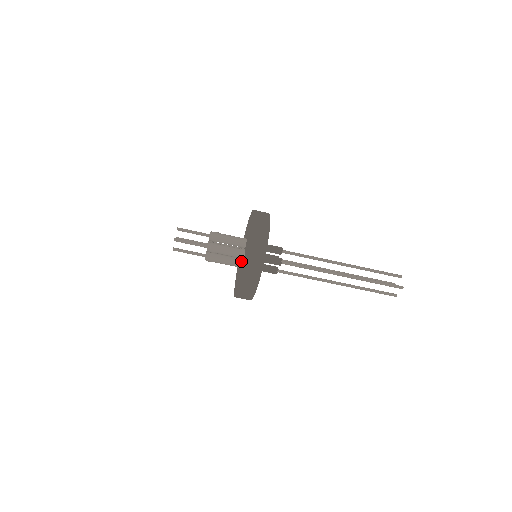
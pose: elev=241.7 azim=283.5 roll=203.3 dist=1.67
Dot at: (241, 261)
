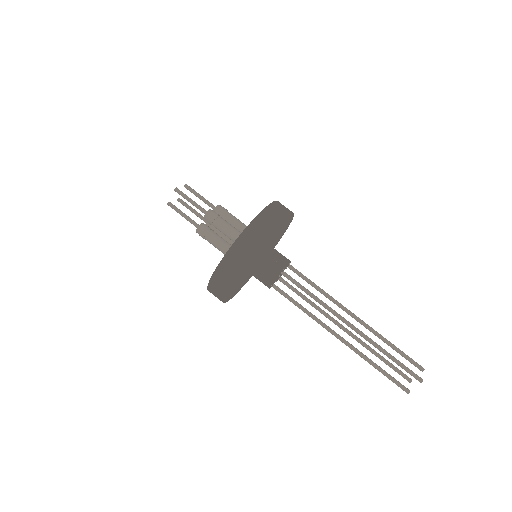
Dot at: occluded
